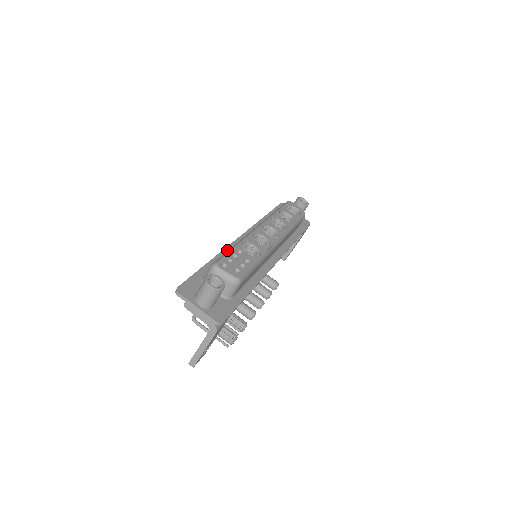
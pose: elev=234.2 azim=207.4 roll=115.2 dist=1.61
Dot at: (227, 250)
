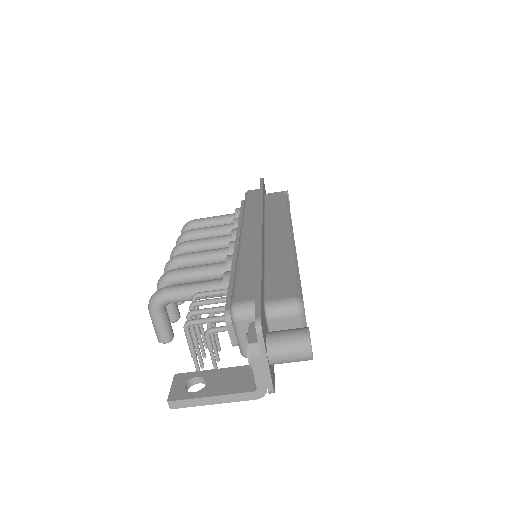
Dot at: occluded
